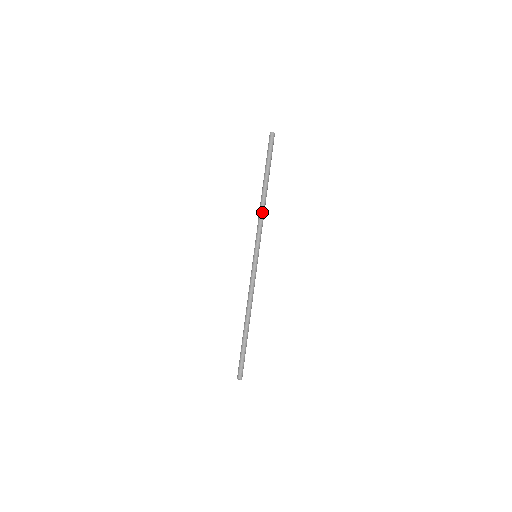
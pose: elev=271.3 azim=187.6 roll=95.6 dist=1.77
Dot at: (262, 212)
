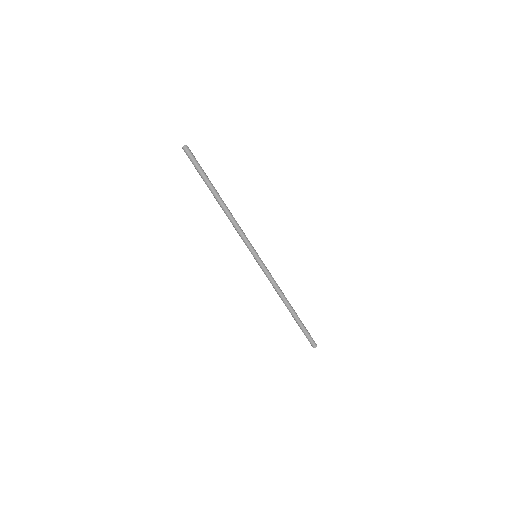
Dot at: (233, 220)
